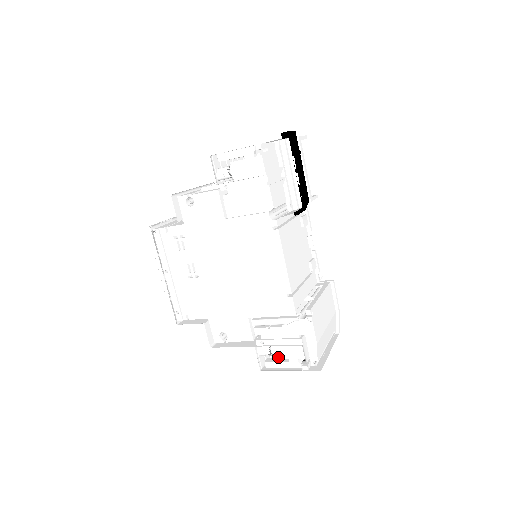
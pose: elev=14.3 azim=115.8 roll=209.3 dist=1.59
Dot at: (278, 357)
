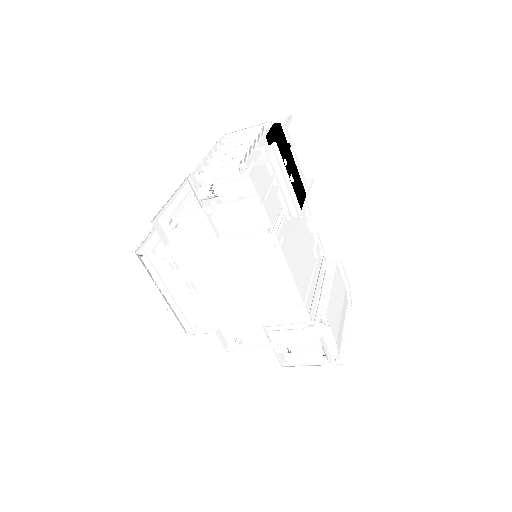
Dot at: (297, 354)
